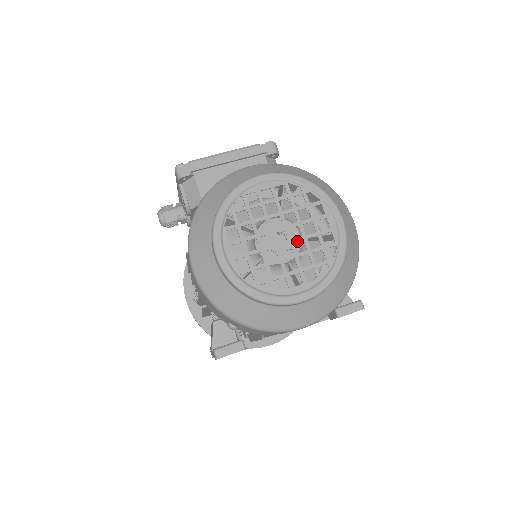
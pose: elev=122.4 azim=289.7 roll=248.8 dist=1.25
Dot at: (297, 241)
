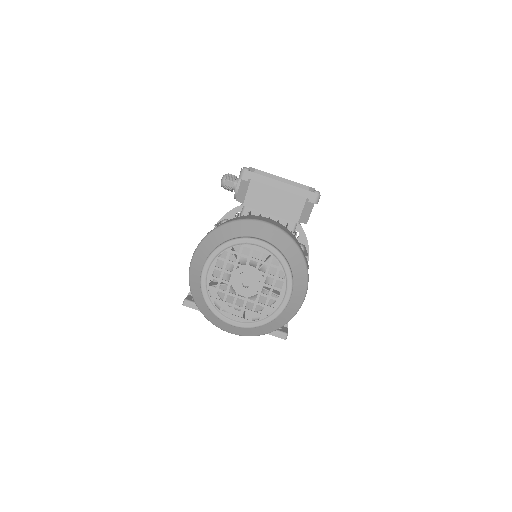
Dot at: (253, 292)
